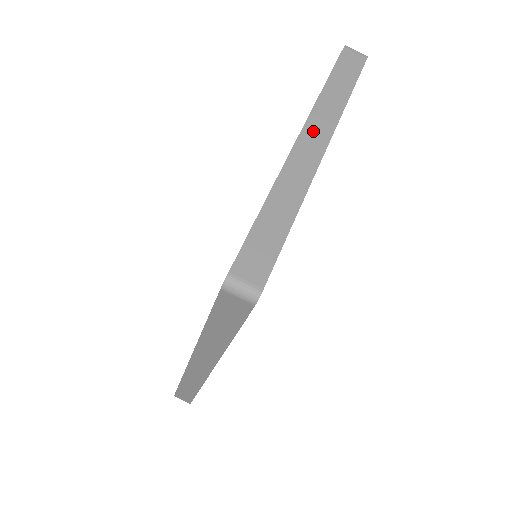
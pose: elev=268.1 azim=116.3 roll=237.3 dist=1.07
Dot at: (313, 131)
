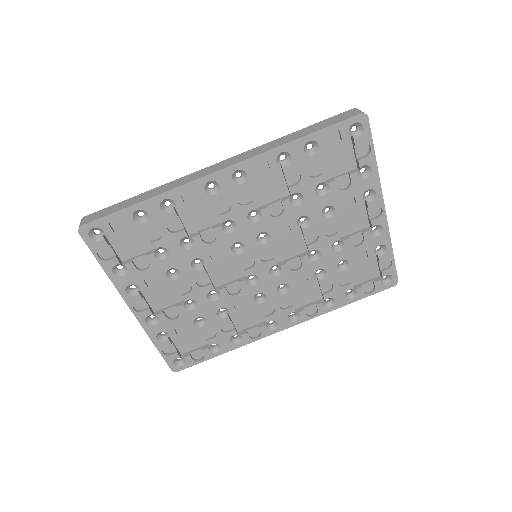
Dot at: occluded
